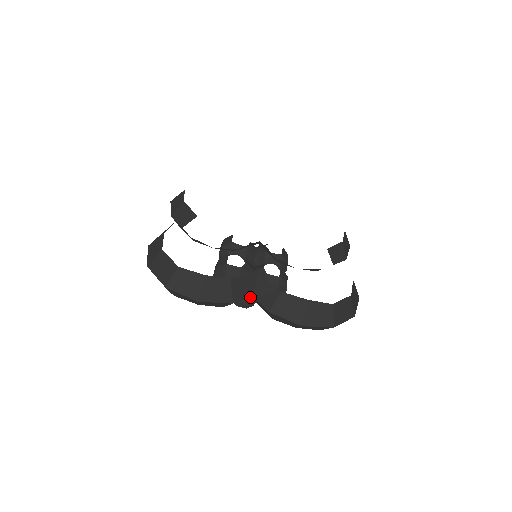
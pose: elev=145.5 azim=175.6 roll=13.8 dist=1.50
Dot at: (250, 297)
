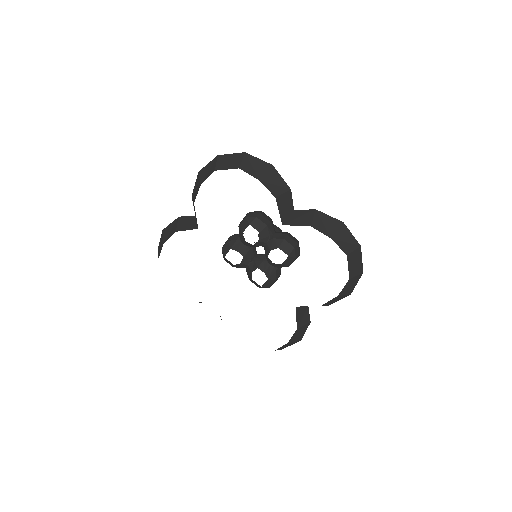
Dot at: occluded
